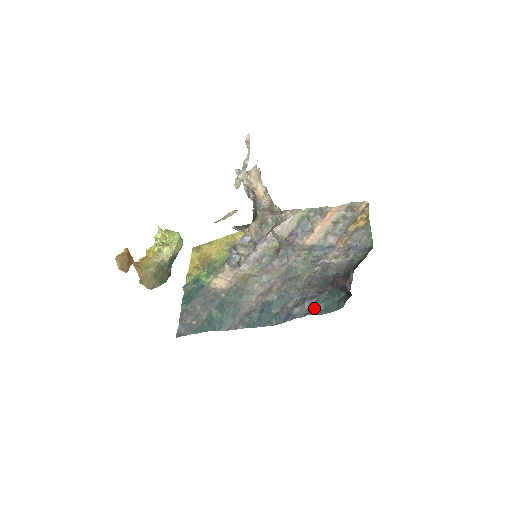
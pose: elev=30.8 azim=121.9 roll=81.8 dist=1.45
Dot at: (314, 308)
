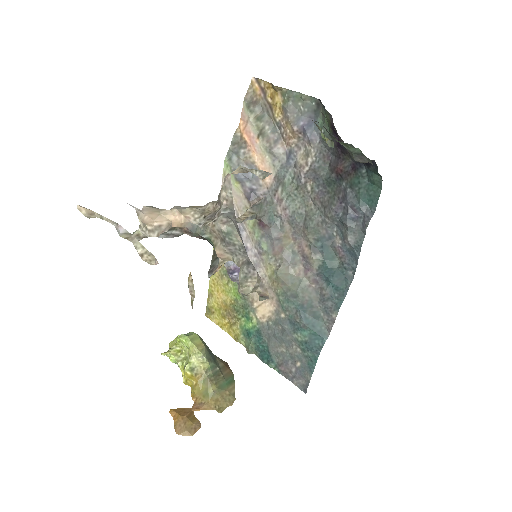
Dot at: (361, 217)
